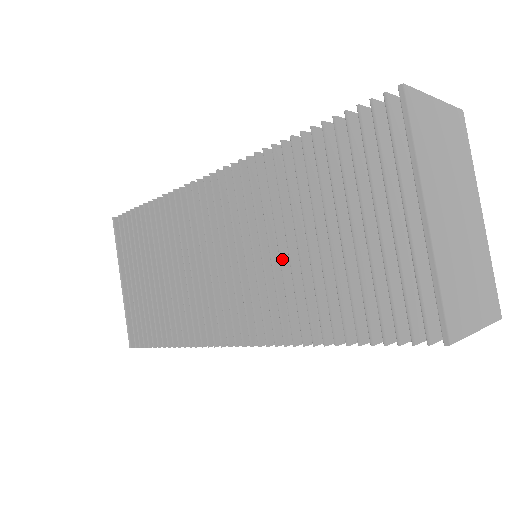
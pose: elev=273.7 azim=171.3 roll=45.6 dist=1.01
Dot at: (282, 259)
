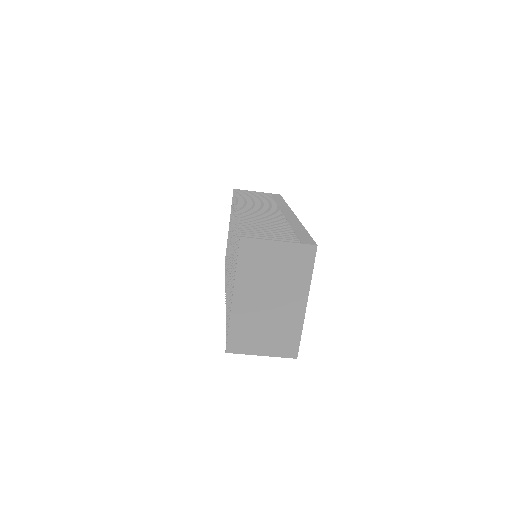
Dot at: occluded
